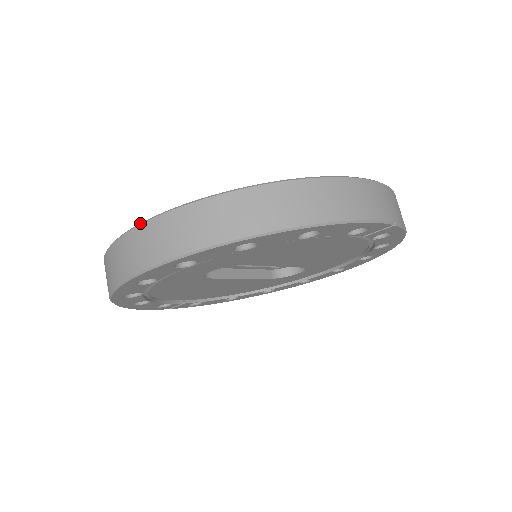
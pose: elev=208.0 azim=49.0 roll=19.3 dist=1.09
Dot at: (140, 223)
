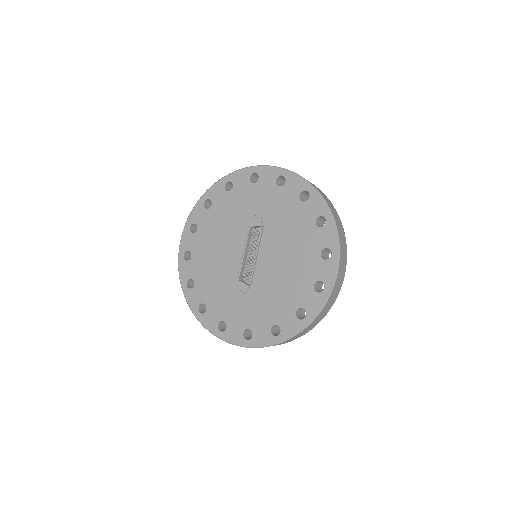
Dot at: occluded
